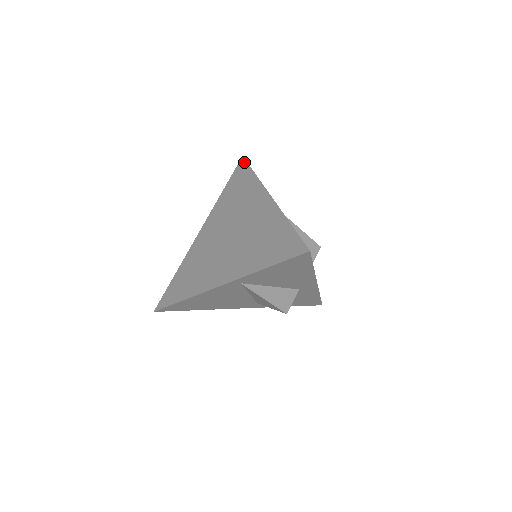
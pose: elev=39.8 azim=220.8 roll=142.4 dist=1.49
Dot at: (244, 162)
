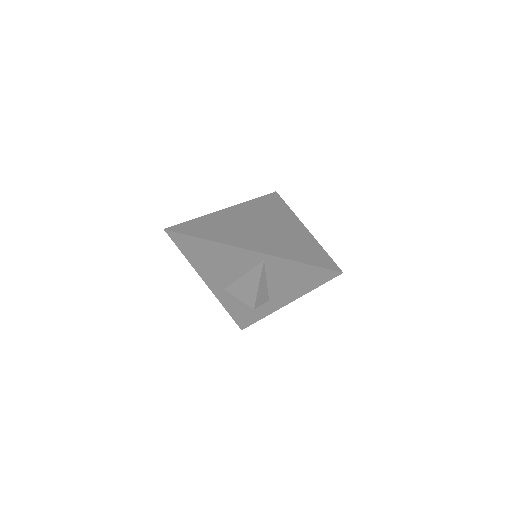
Dot at: (278, 195)
